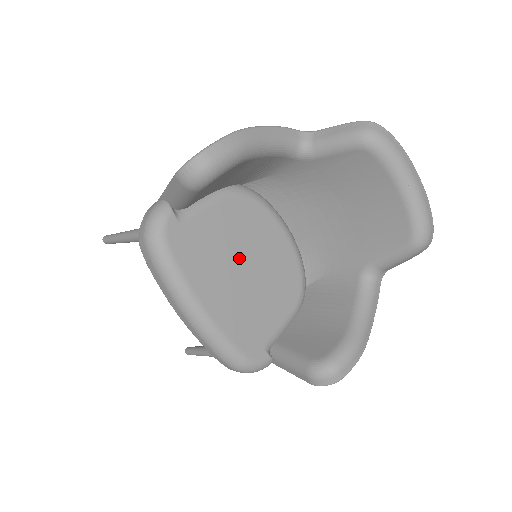
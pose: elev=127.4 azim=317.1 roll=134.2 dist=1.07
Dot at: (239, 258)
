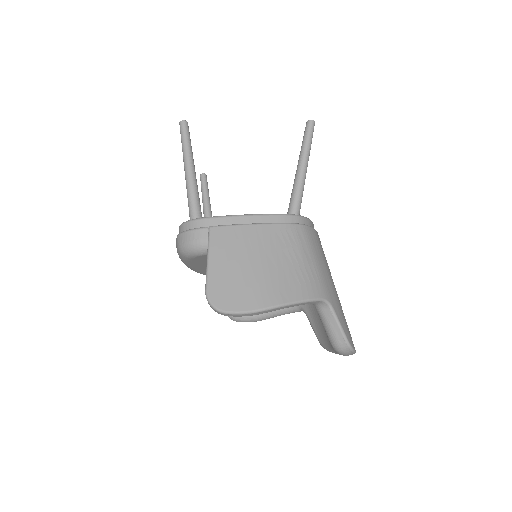
Dot at: occluded
